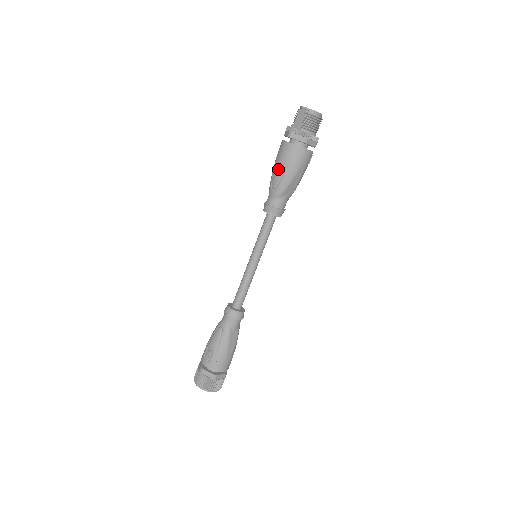
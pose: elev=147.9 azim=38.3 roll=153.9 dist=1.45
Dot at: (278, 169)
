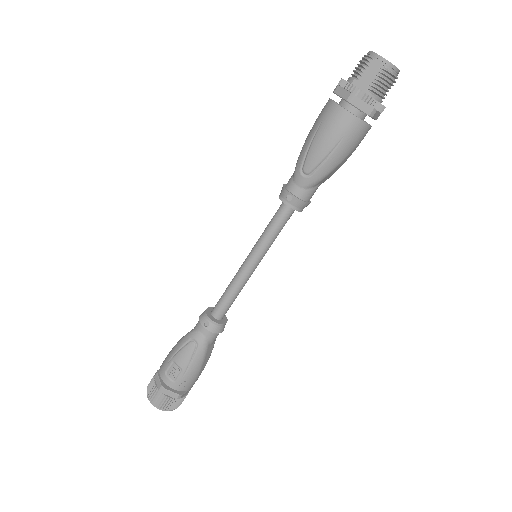
Dot at: (321, 148)
